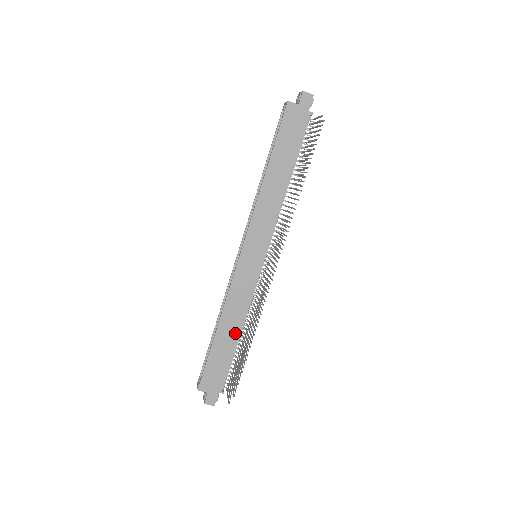
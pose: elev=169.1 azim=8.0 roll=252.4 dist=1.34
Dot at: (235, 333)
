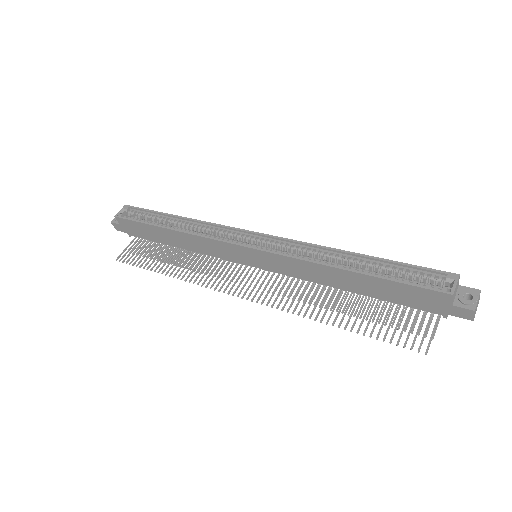
Dot at: (177, 244)
